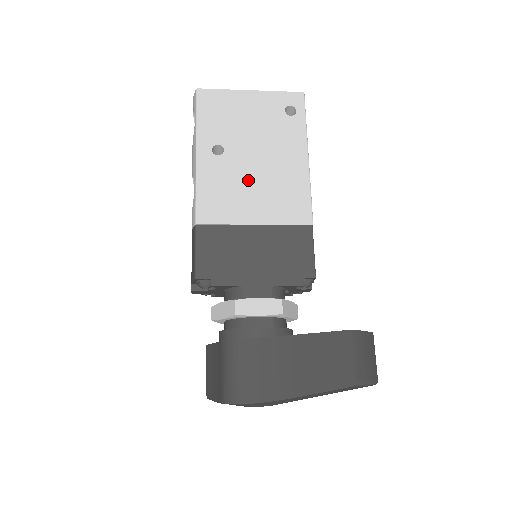
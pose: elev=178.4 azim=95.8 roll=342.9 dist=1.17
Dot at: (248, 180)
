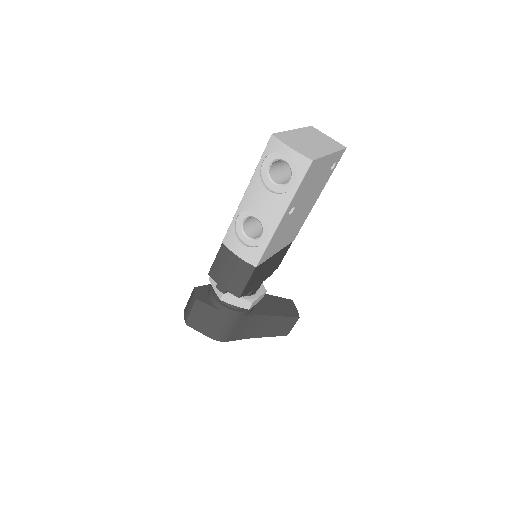
Dot at: (290, 226)
